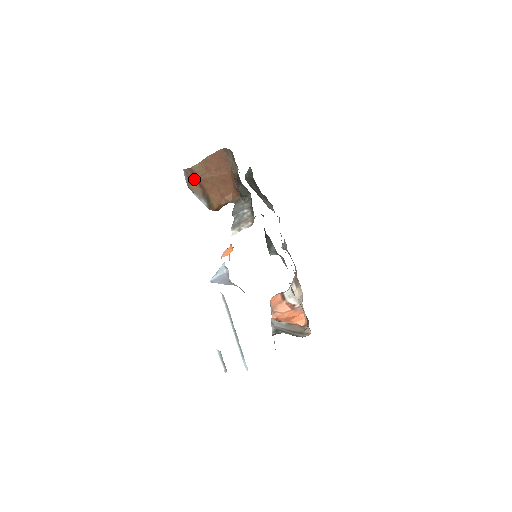
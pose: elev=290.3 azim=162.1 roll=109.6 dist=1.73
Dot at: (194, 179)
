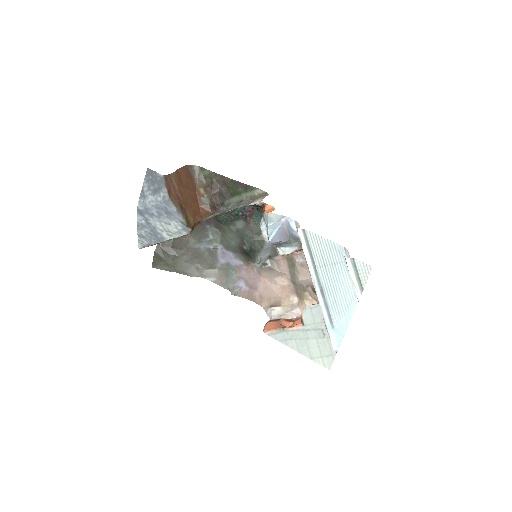
Dot at: (171, 190)
